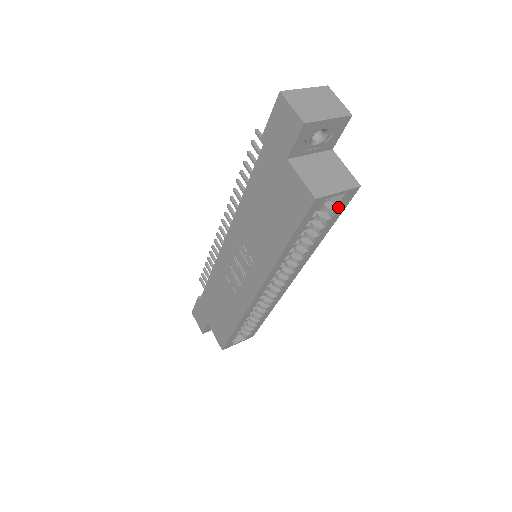
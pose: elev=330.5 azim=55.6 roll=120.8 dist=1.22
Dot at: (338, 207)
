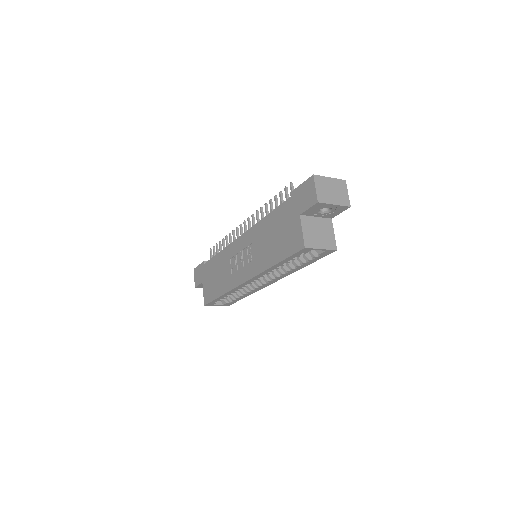
Dot at: (319, 255)
